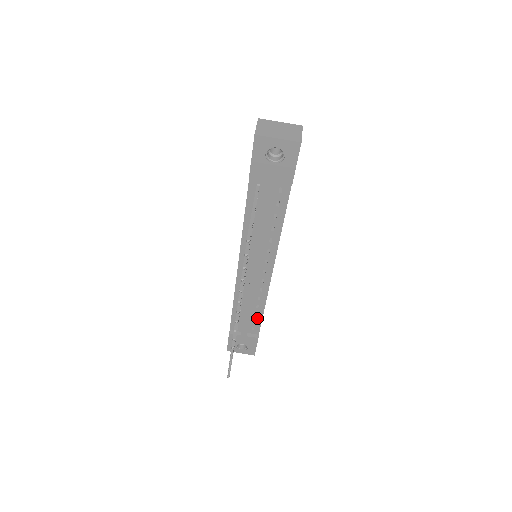
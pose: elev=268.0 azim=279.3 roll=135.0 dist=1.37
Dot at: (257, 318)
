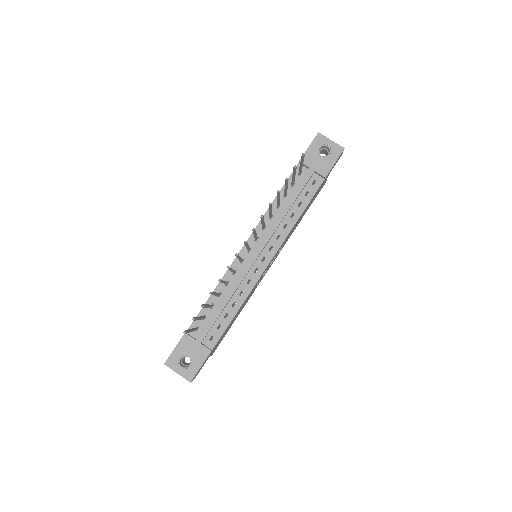
Dot at: (224, 322)
